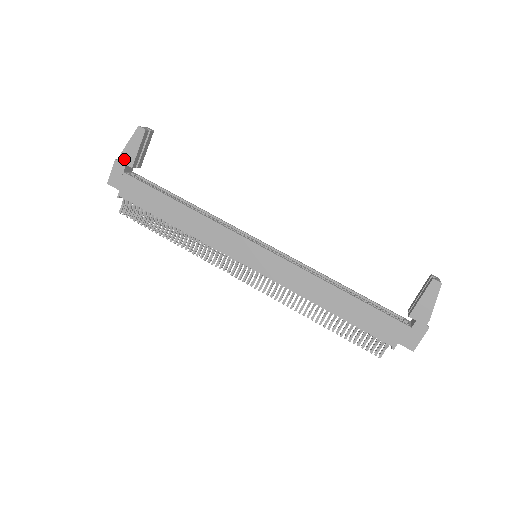
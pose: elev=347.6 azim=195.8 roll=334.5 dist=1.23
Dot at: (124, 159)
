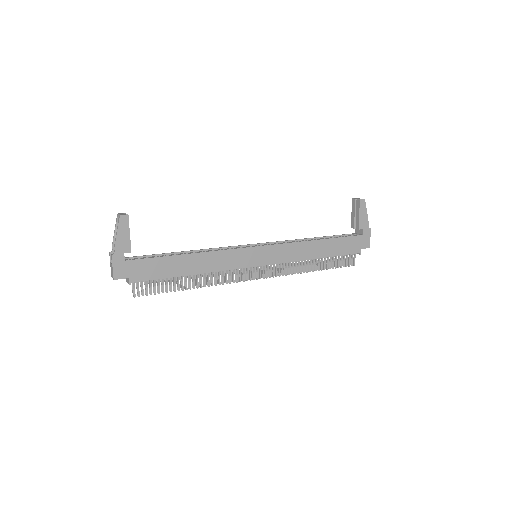
Dot at: (120, 250)
